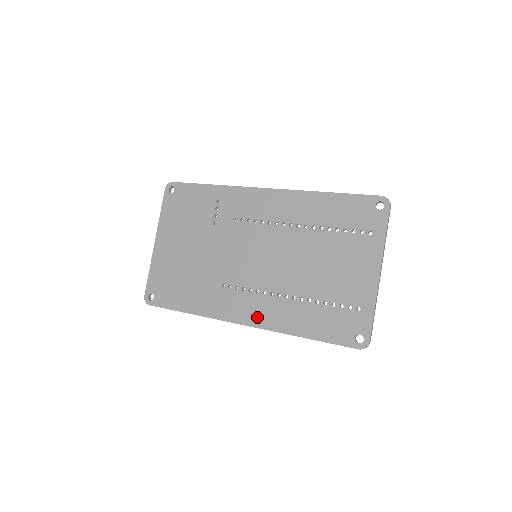
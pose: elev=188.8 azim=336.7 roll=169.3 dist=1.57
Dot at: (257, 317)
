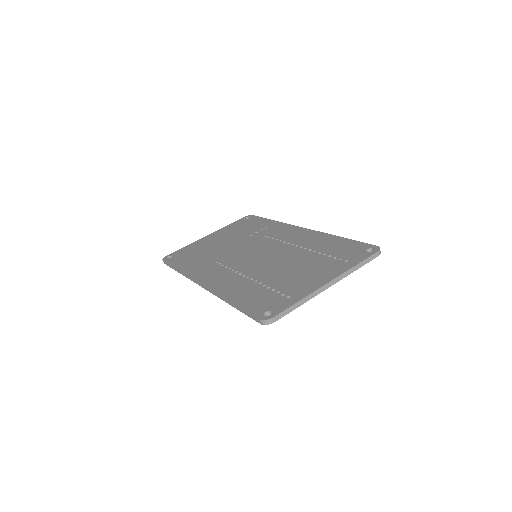
Dot at: (215, 282)
